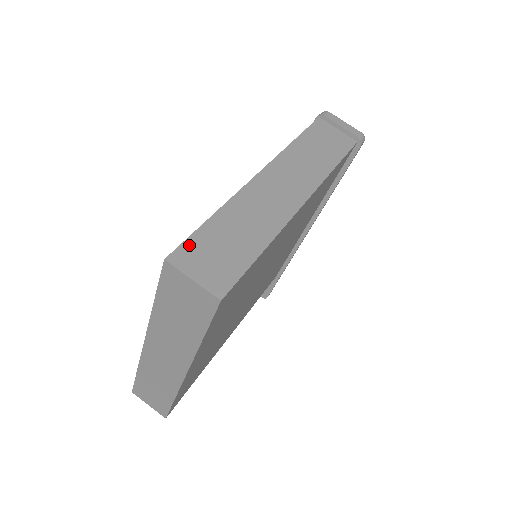
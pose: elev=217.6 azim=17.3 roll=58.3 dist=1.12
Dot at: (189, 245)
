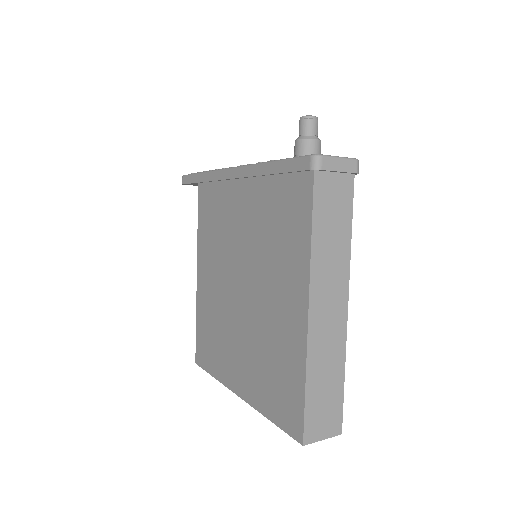
Dot at: (308, 423)
